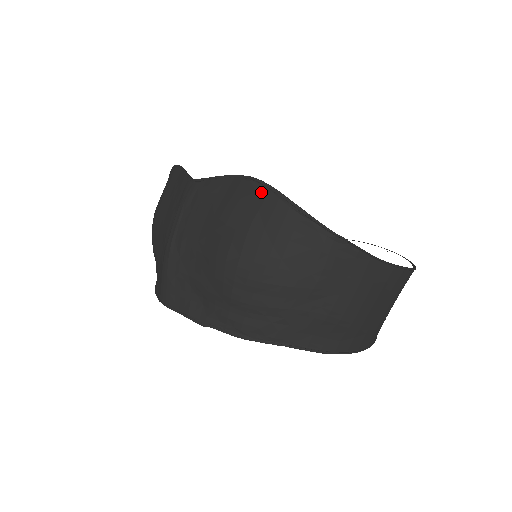
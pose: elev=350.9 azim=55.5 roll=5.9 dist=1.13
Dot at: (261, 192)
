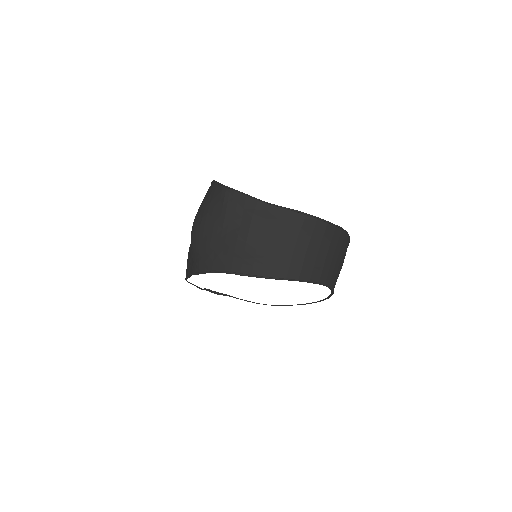
Dot at: (210, 186)
